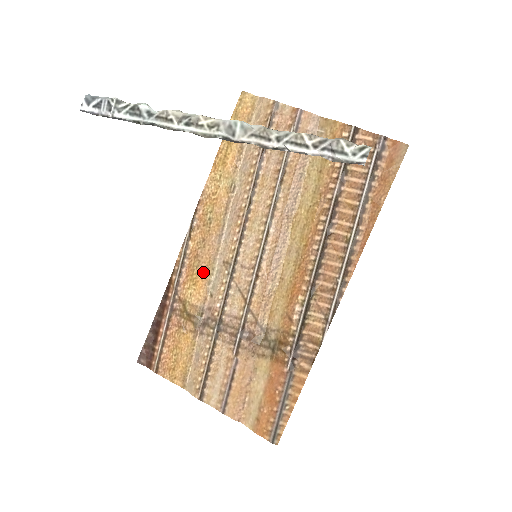
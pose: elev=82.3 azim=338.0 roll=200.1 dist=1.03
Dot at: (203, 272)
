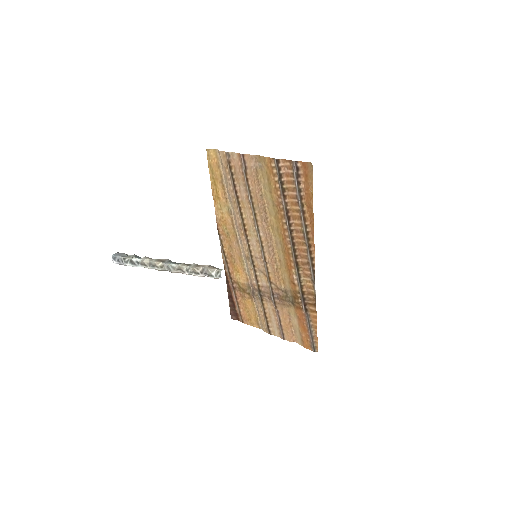
Dot at: (239, 264)
